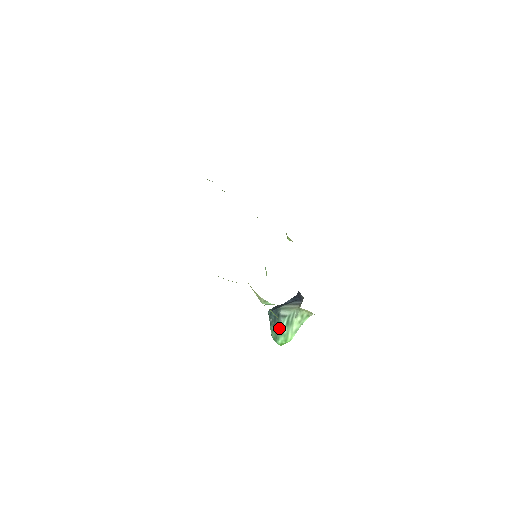
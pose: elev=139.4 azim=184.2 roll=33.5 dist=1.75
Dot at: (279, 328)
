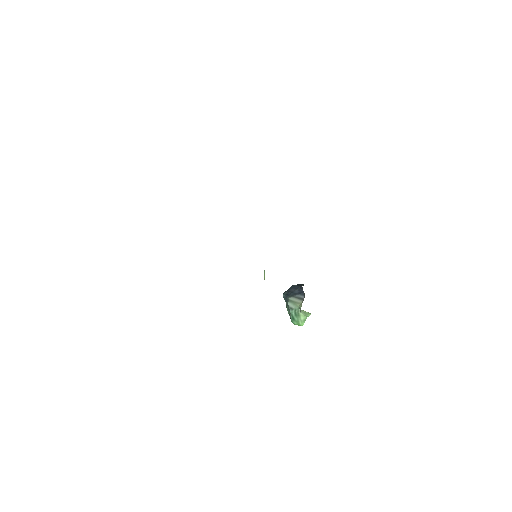
Dot at: (290, 316)
